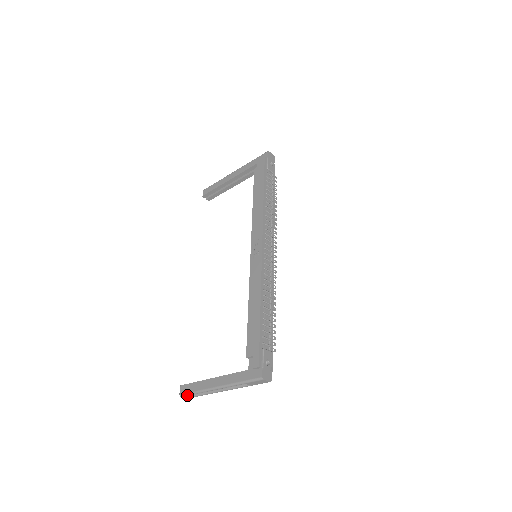
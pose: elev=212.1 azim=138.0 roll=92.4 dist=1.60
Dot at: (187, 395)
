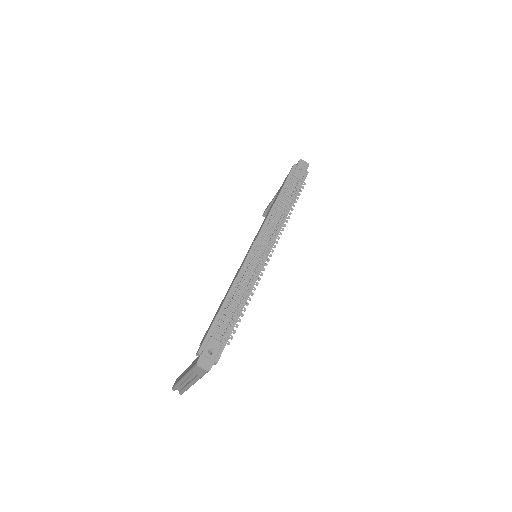
Dot at: (174, 388)
